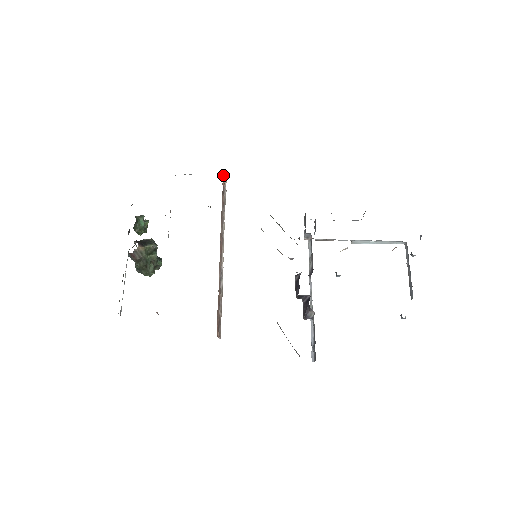
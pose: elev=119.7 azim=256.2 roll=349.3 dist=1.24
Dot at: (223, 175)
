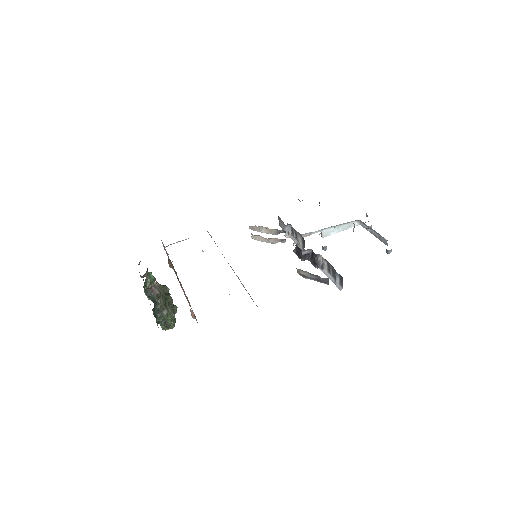
Dot at: occluded
